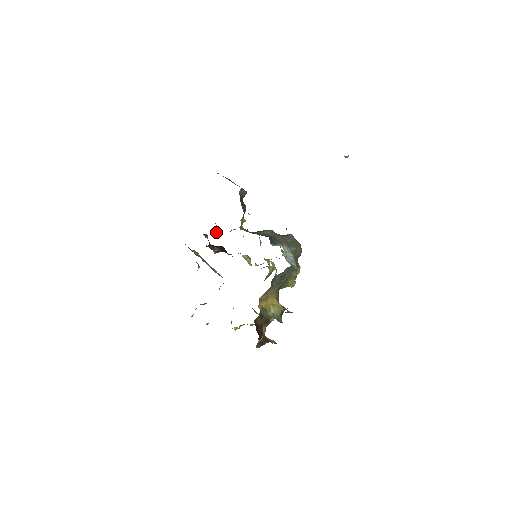
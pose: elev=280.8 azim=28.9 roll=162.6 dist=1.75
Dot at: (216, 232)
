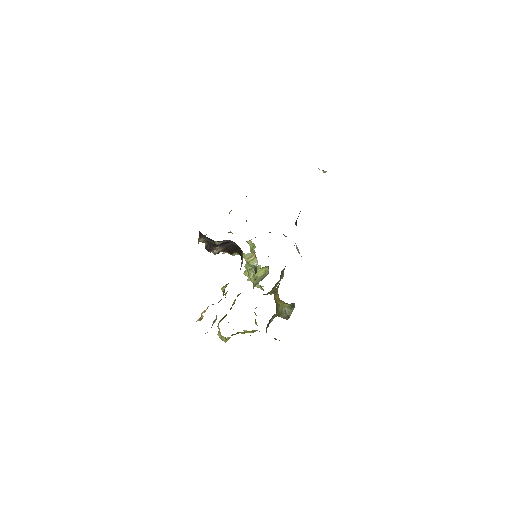
Dot at: occluded
